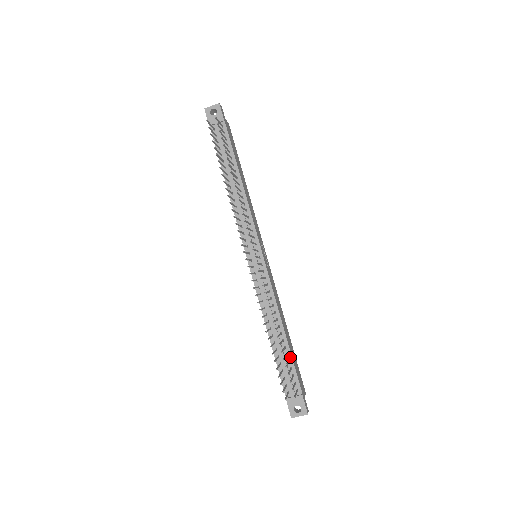
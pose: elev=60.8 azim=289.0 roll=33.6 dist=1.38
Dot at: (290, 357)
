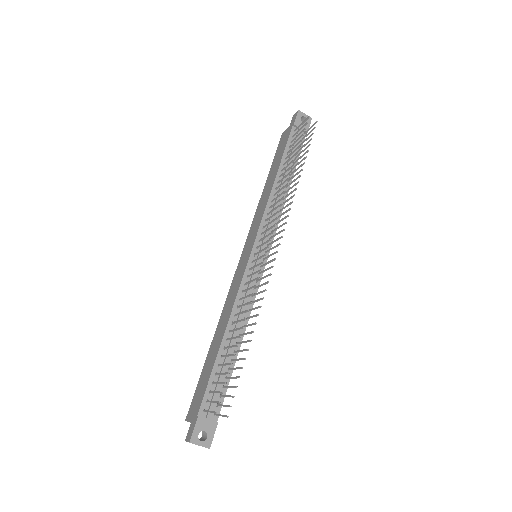
Dot at: (230, 374)
